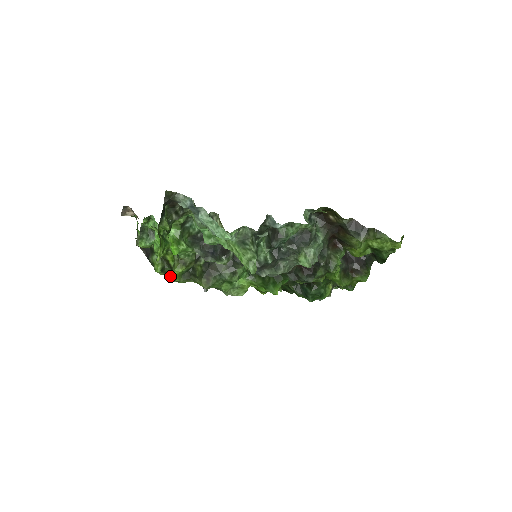
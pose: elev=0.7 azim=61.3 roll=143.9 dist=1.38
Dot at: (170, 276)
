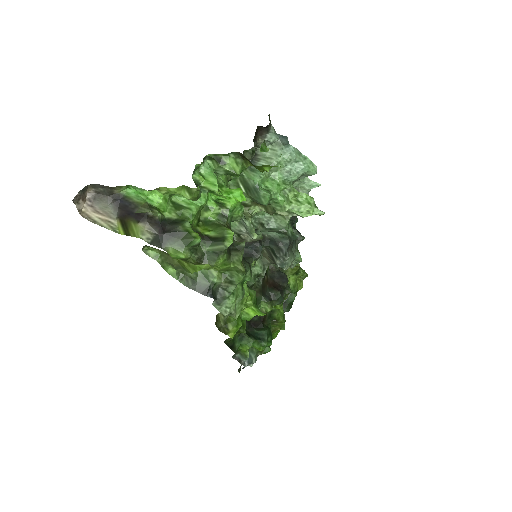
Dot at: (196, 260)
